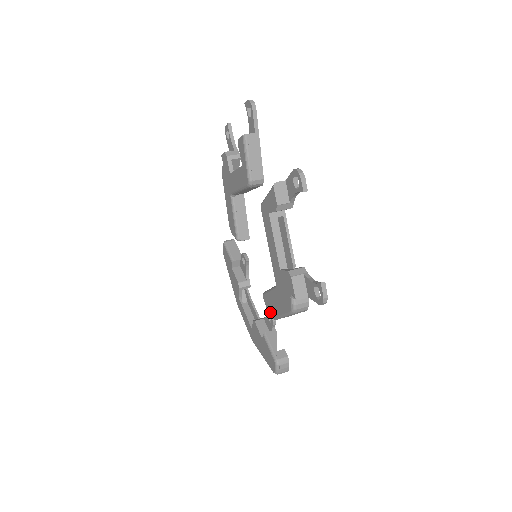
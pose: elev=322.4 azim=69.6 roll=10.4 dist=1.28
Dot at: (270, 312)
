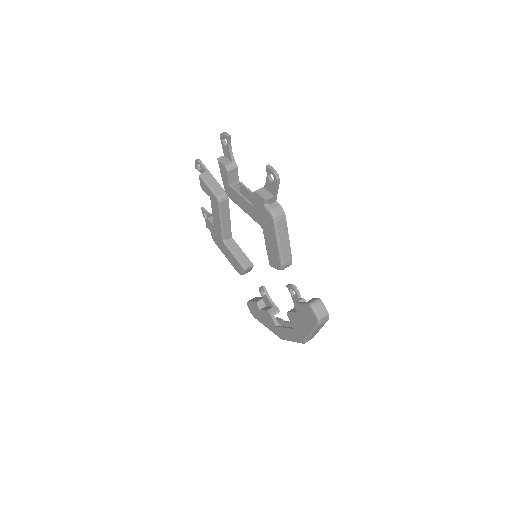
Dot at: (277, 263)
